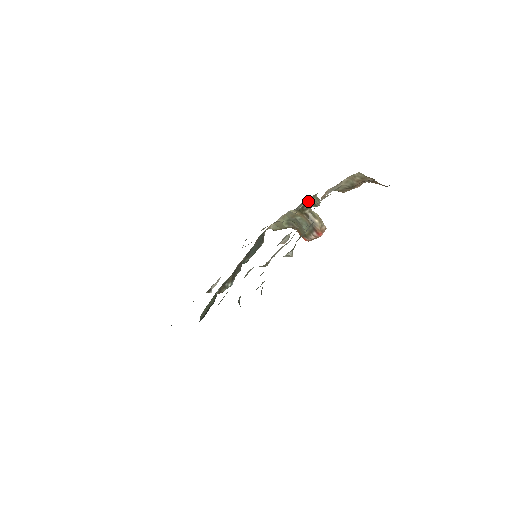
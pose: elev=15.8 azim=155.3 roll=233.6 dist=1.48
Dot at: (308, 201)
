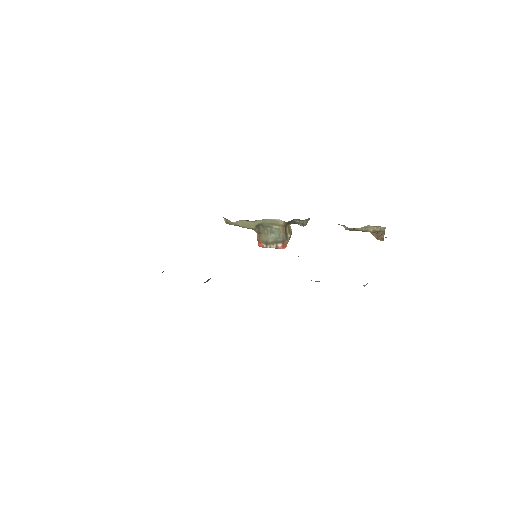
Dot at: occluded
